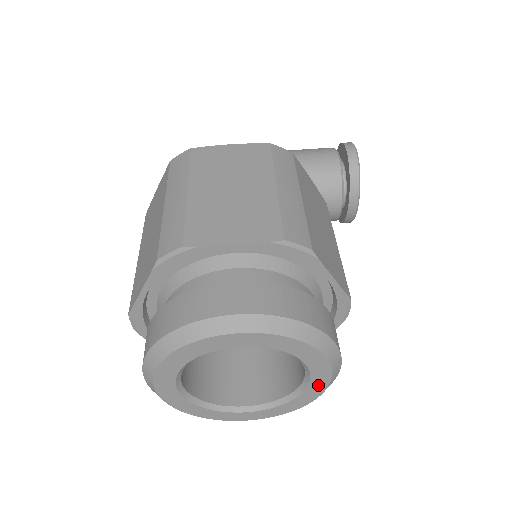
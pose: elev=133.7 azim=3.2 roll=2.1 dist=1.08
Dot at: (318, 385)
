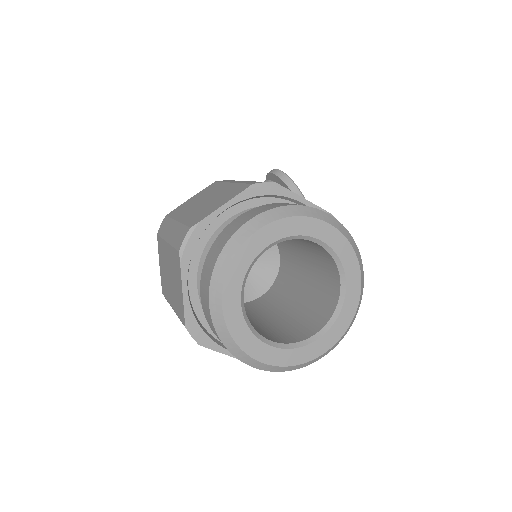
Dot at: (350, 265)
